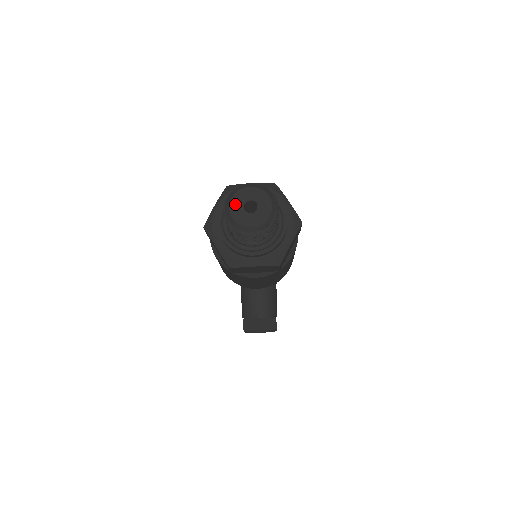
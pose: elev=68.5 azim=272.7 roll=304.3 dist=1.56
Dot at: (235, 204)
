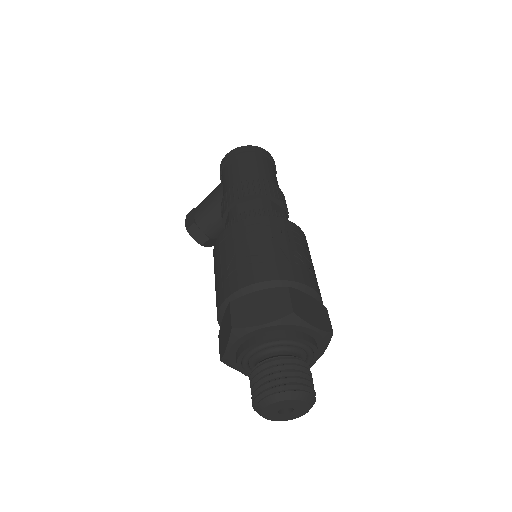
Dot at: (276, 405)
